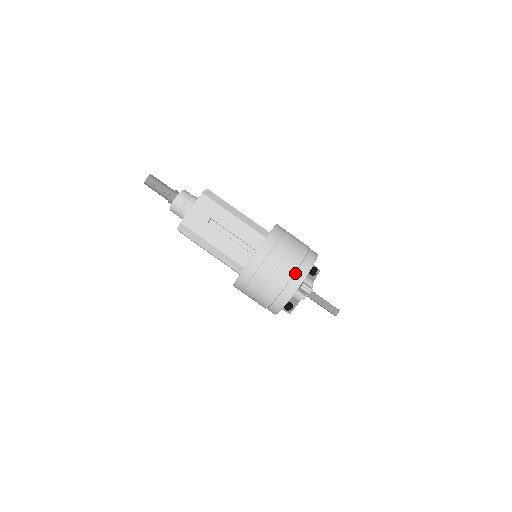
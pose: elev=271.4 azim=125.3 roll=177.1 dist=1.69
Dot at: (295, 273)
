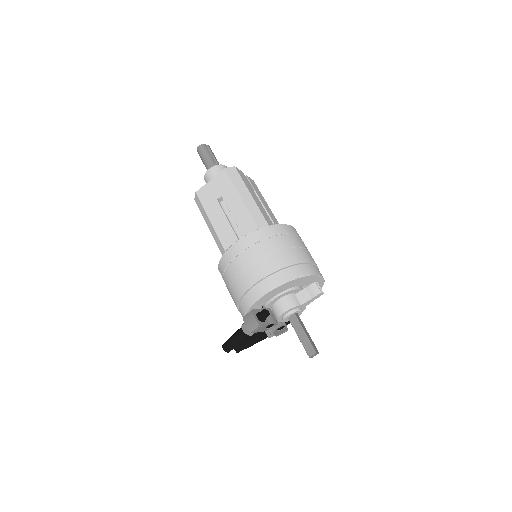
Dot at: (317, 267)
